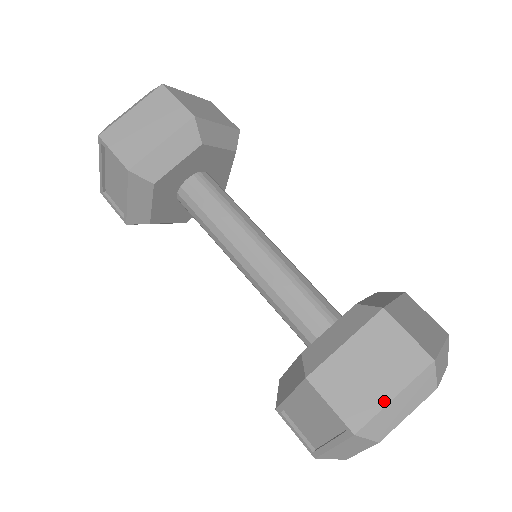
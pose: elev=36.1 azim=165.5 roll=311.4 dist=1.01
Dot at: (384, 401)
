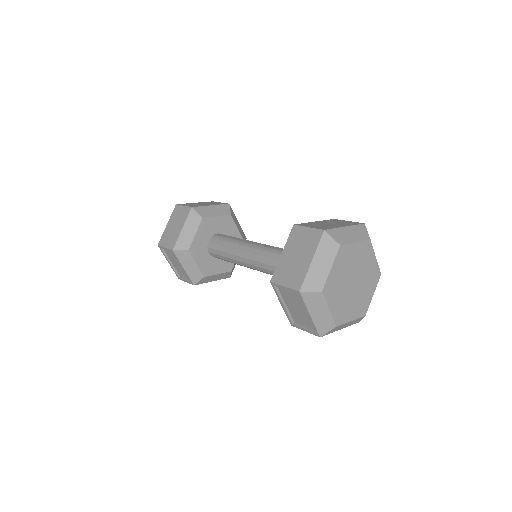
Dot at: (307, 266)
